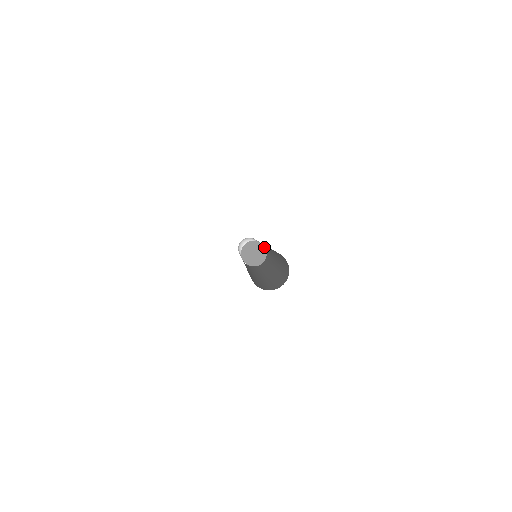
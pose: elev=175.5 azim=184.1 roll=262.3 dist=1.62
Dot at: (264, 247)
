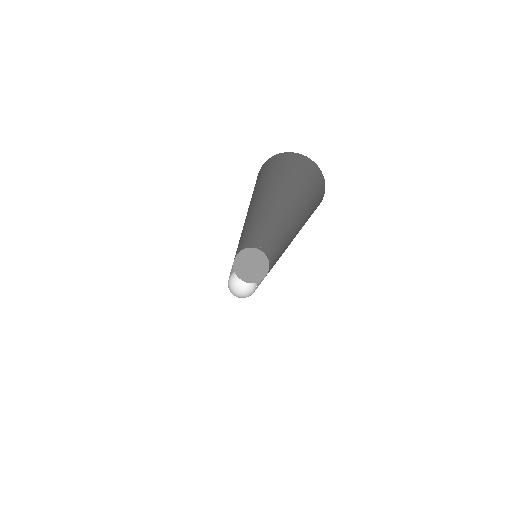
Dot at: (265, 255)
